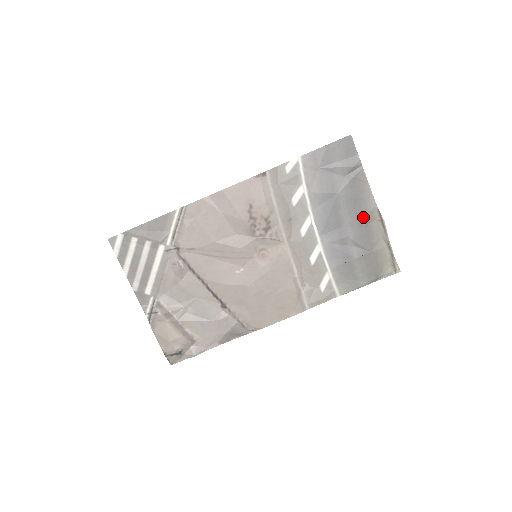
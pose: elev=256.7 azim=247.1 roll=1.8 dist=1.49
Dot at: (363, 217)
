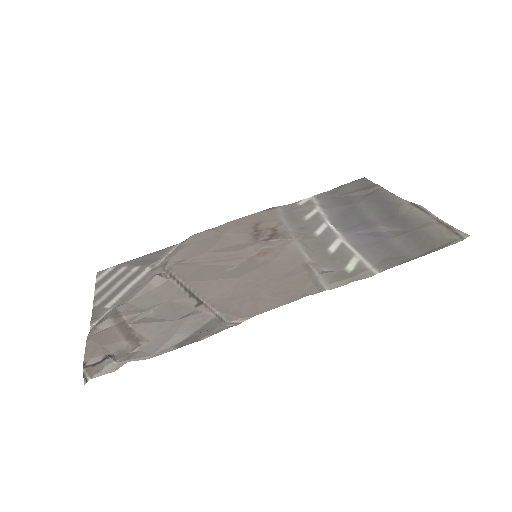
Dot at: (393, 211)
